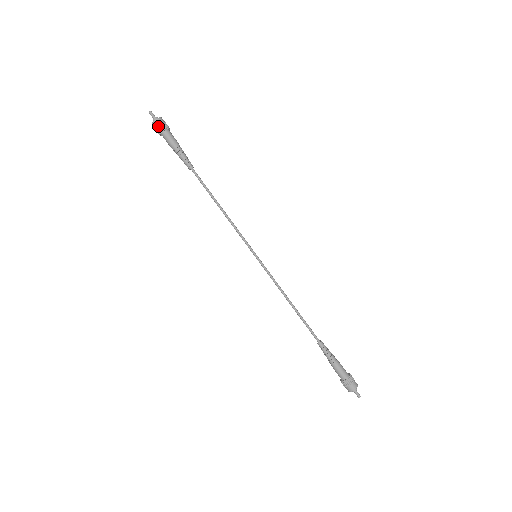
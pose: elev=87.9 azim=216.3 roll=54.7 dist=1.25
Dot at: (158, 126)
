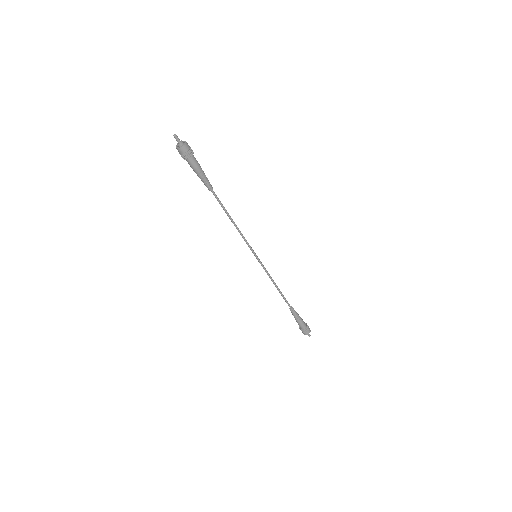
Dot at: (184, 153)
